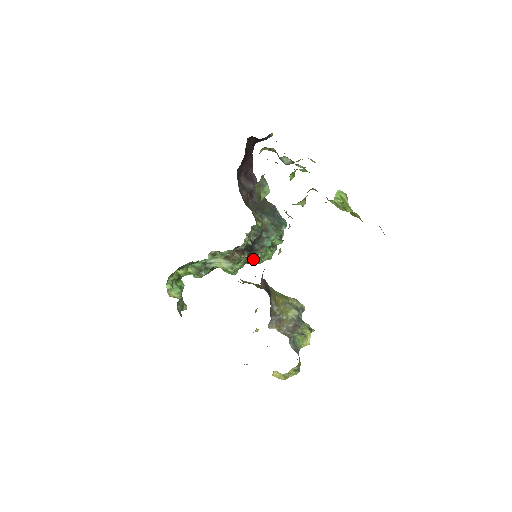
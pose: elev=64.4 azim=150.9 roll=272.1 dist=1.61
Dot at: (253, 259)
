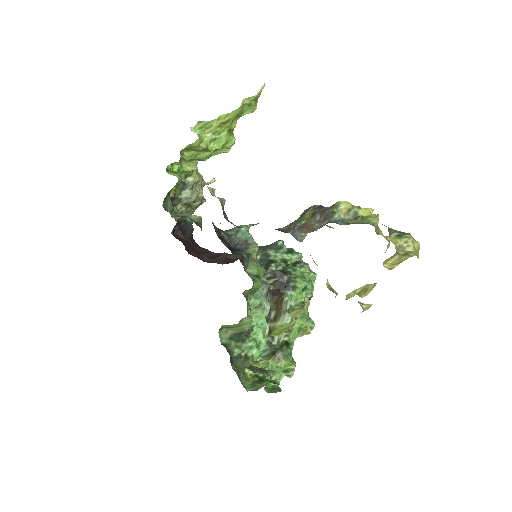
Dot at: (295, 287)
